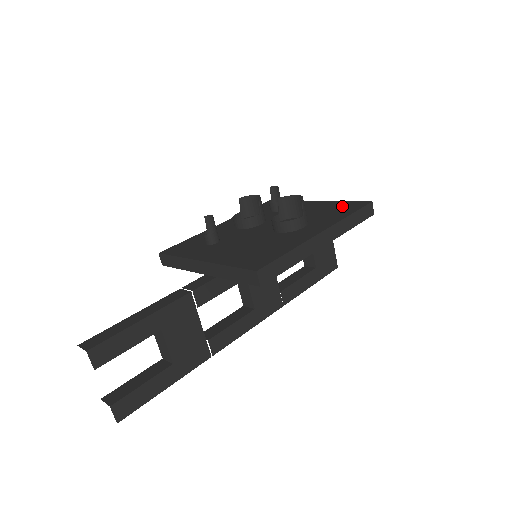
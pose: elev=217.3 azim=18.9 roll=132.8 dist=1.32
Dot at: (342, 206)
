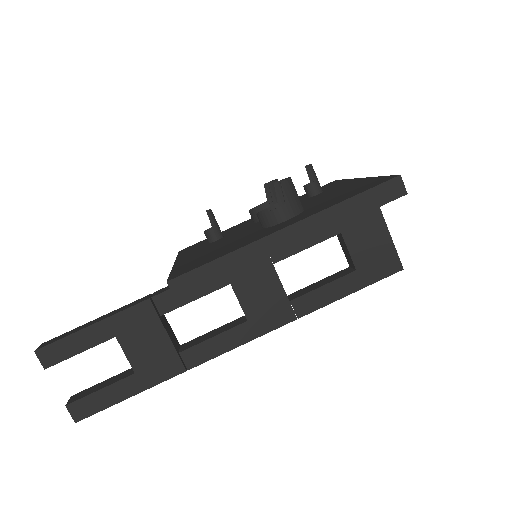
Dot at: (364, 185)
